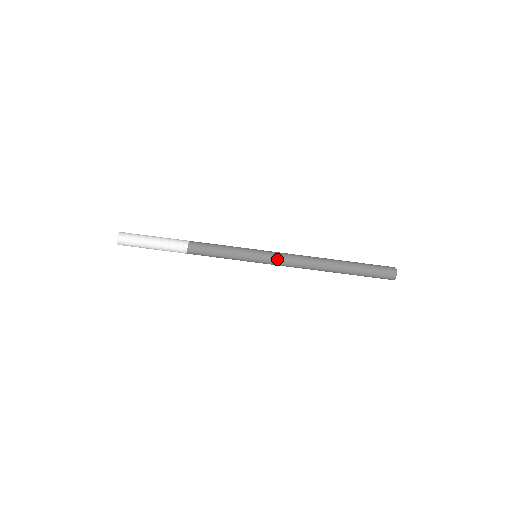
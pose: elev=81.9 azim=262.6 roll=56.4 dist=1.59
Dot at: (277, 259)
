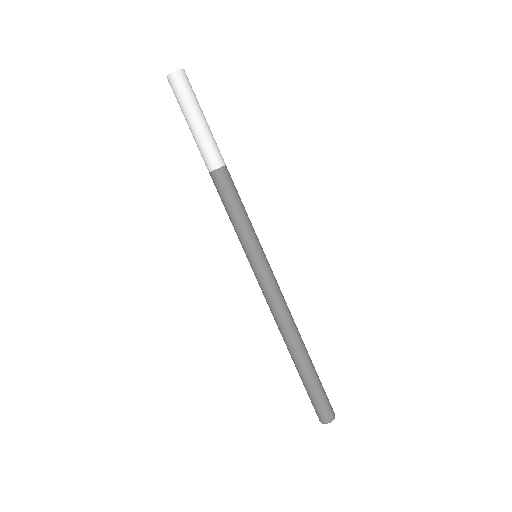
Dot at: (275, 279)
